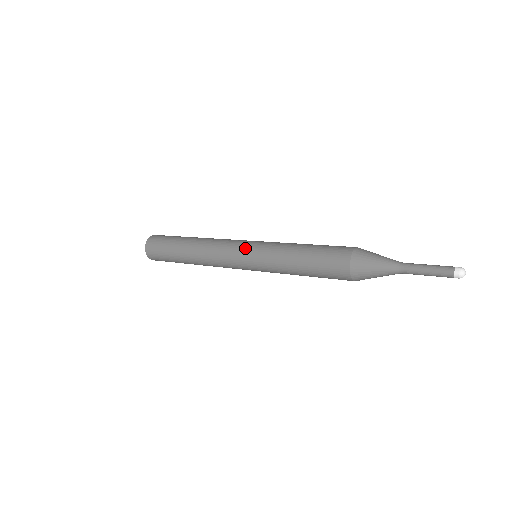
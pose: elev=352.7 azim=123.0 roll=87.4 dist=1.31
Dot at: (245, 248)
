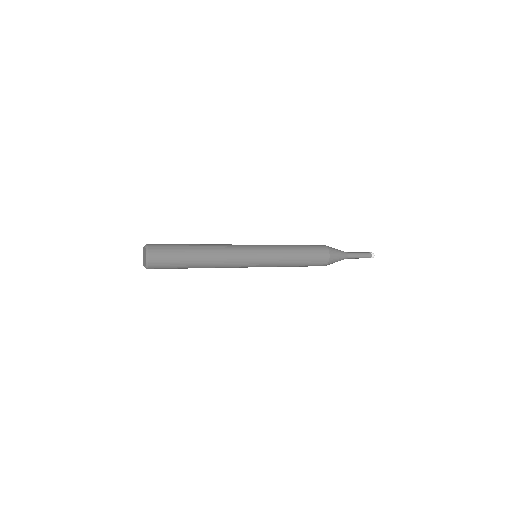
Dot at: (255, 245)
